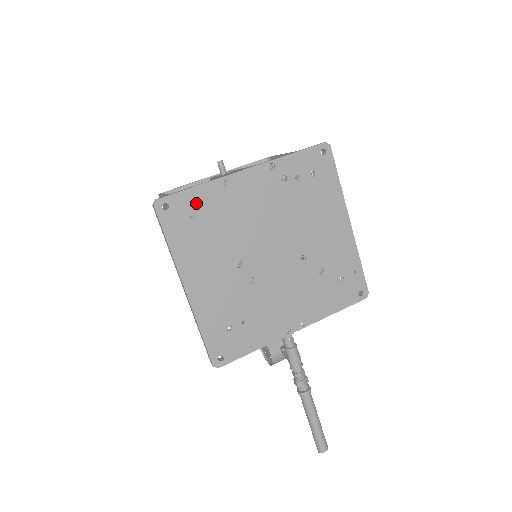
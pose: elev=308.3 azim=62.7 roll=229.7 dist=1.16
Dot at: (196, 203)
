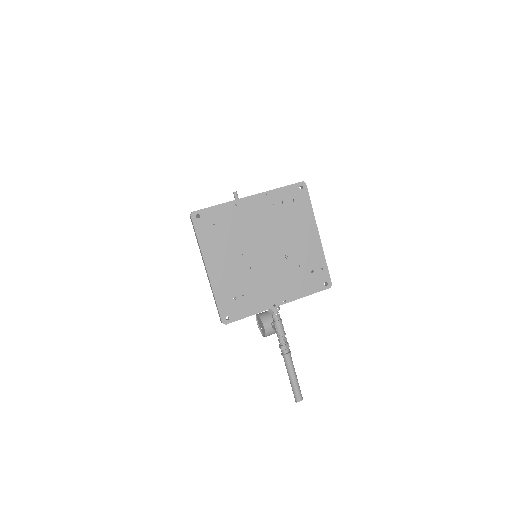
Dot at: (217, 215)
